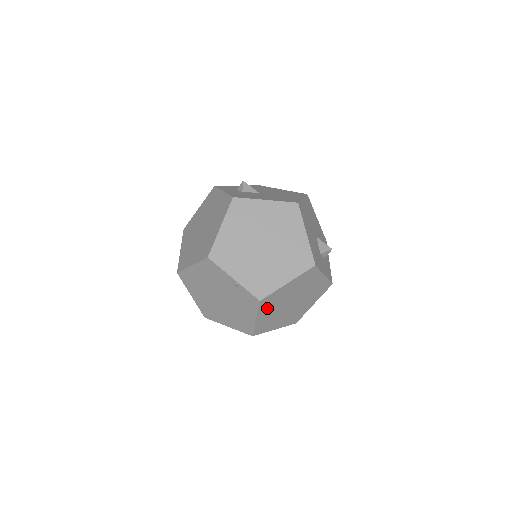
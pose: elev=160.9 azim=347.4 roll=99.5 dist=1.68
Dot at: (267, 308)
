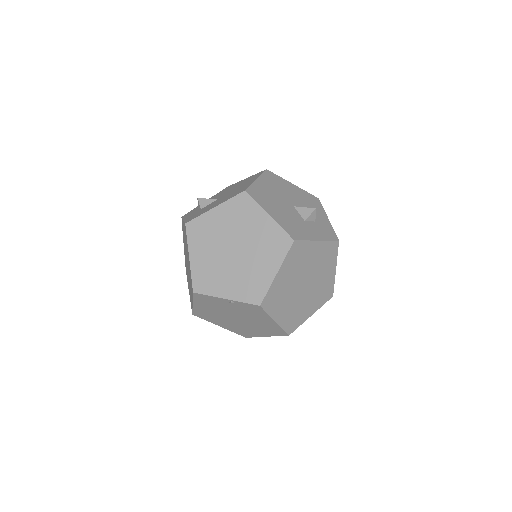
Dot at: (277, 306)
